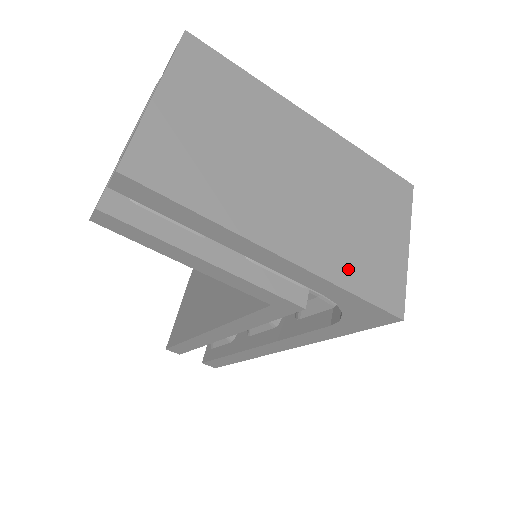
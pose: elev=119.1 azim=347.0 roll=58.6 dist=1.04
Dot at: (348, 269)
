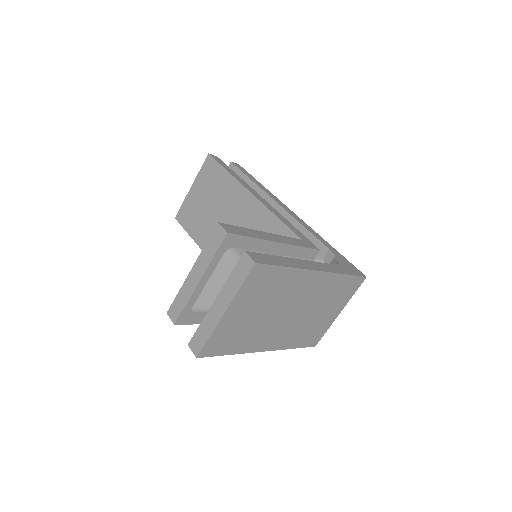
Dot at: (298, 340)
